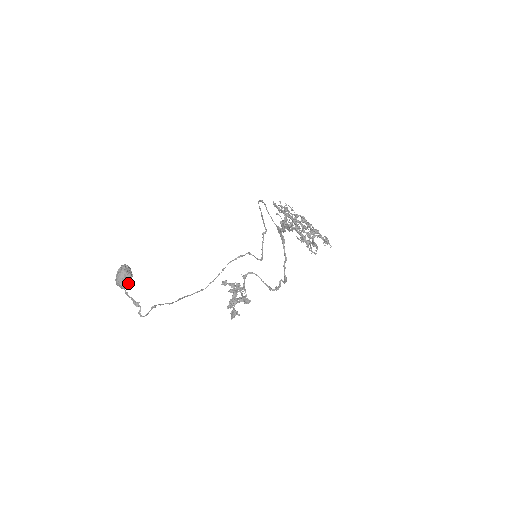
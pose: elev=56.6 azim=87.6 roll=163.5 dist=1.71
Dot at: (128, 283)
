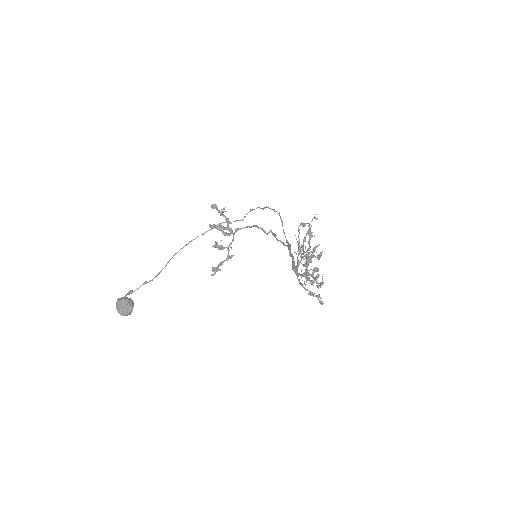
Dot at: occluded
